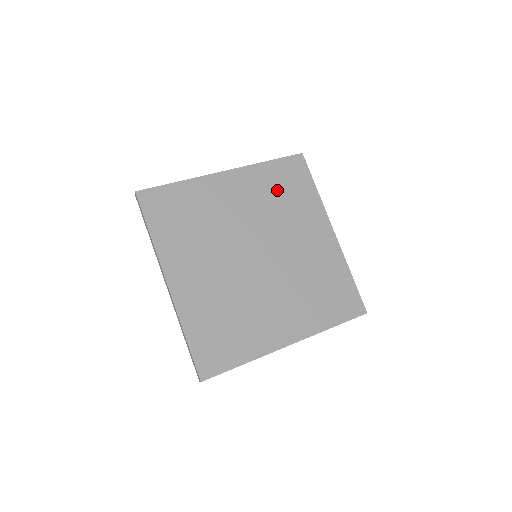
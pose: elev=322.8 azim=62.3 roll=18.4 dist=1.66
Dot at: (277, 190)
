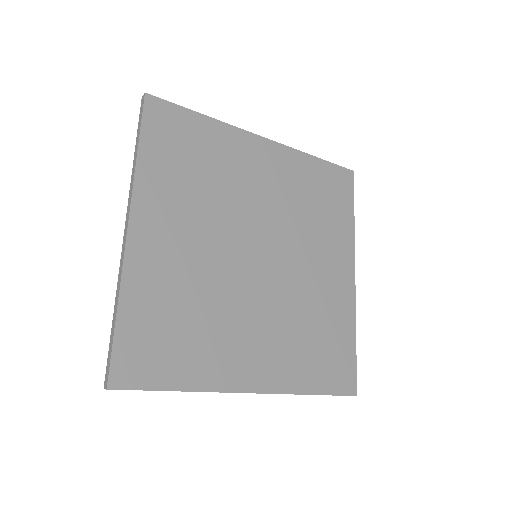
Dot at: (186, 170)
